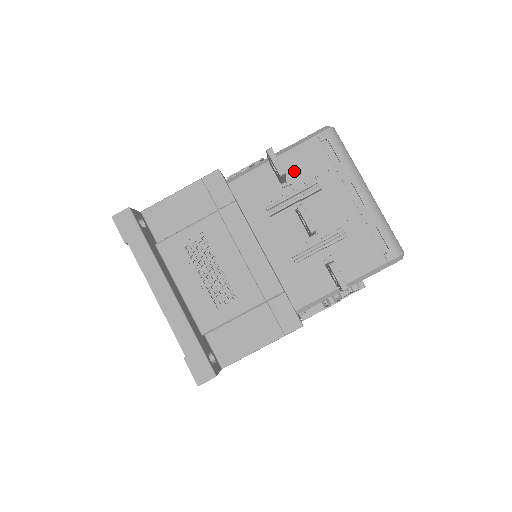
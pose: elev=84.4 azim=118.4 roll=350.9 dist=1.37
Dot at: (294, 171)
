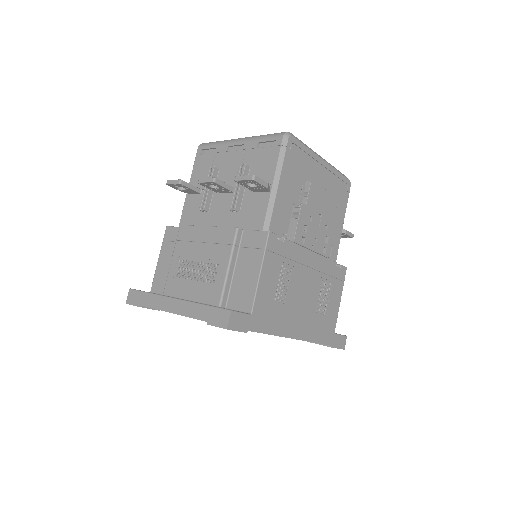
Dot at: occluded
